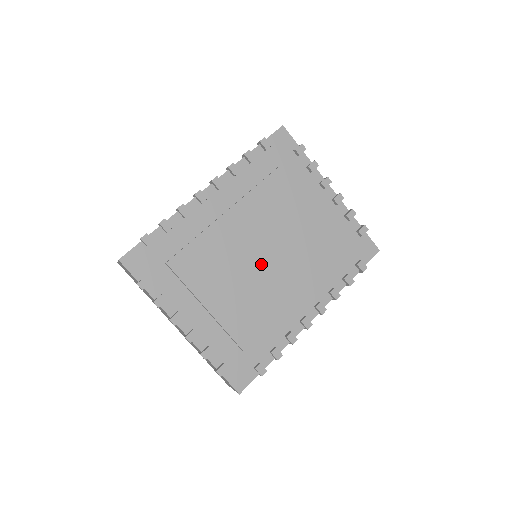
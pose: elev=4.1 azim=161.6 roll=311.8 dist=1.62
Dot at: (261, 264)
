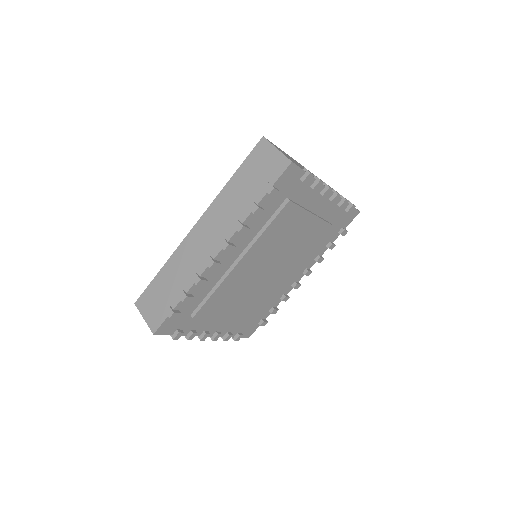
Dot at: (266, 277)
